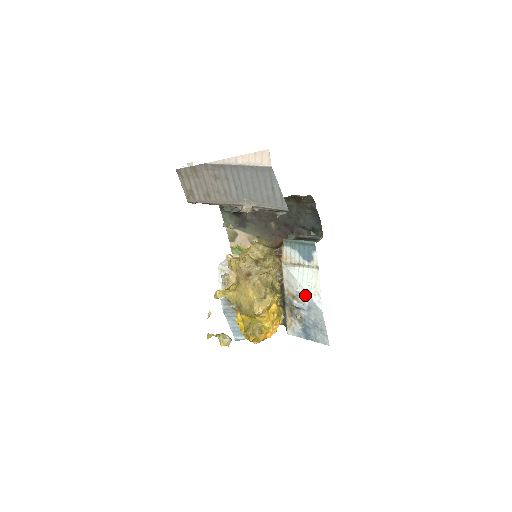
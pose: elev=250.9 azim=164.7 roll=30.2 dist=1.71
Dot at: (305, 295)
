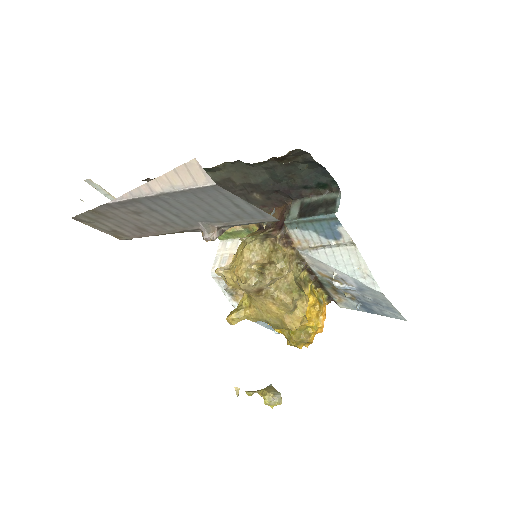
Dot at: (348, 279)
